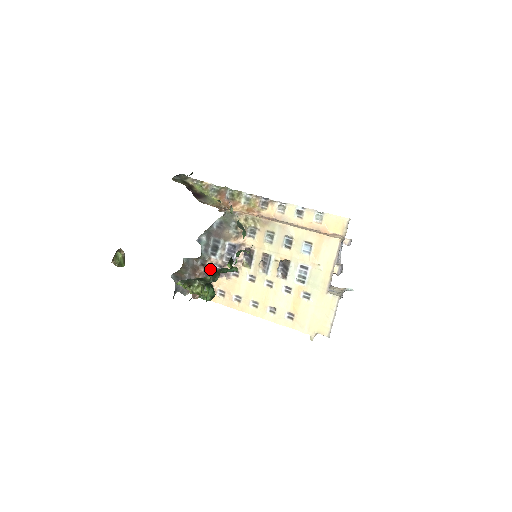
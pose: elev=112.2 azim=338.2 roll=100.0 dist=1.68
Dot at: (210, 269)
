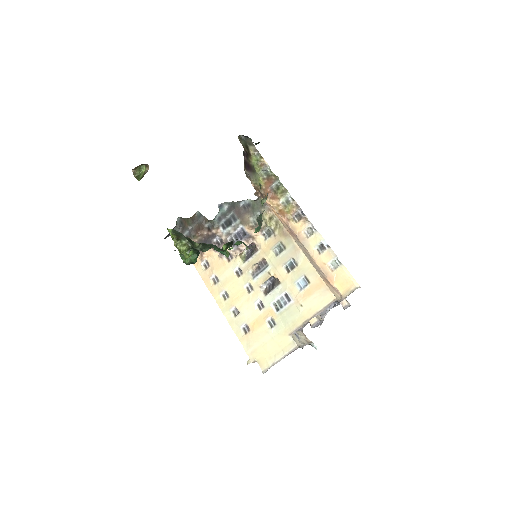
Dot at: (212, 237)
